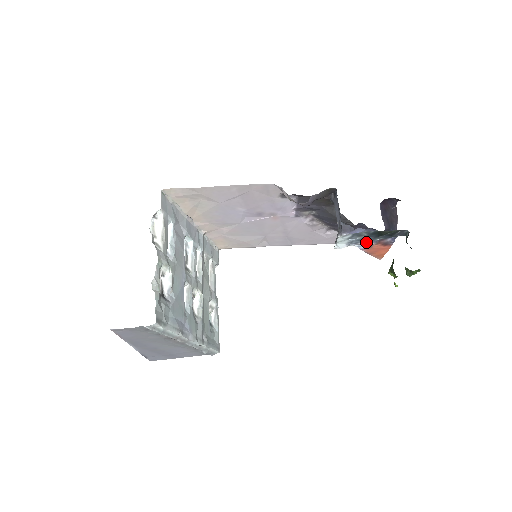
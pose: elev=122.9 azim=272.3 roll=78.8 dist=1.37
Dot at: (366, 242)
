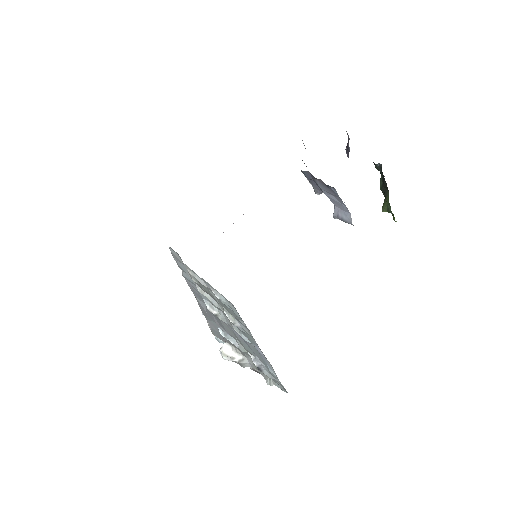
Dot at: occluded
